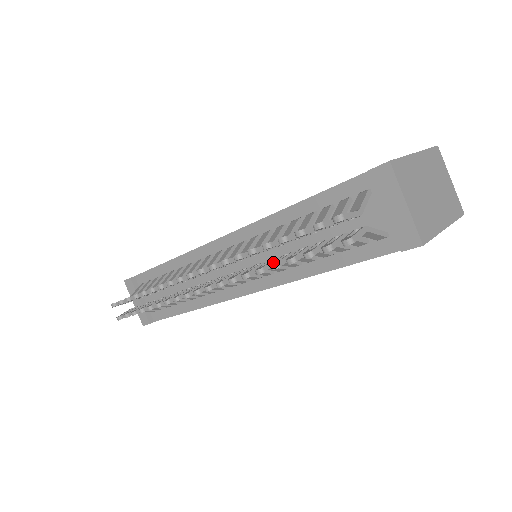
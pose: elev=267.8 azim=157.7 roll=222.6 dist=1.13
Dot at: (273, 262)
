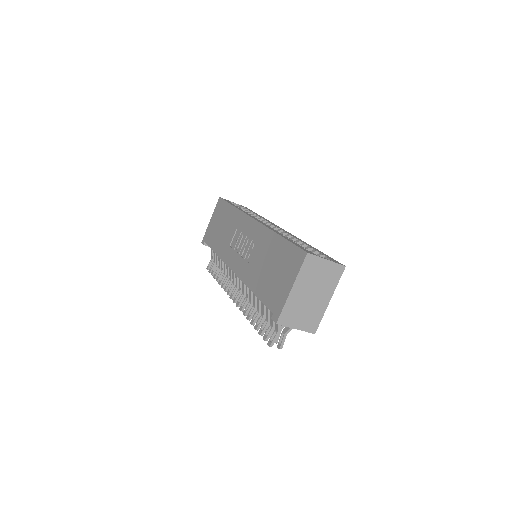
Dot at: occluded
